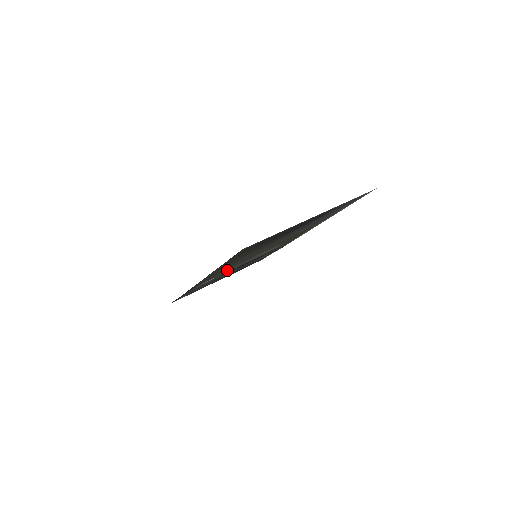
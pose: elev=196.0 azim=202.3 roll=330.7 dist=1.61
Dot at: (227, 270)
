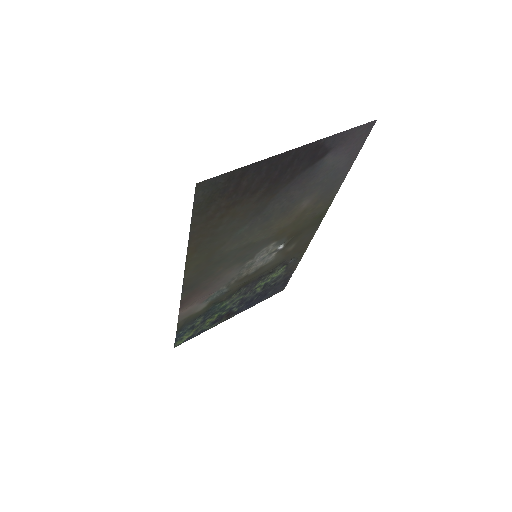
Dot at: (222, 278)
